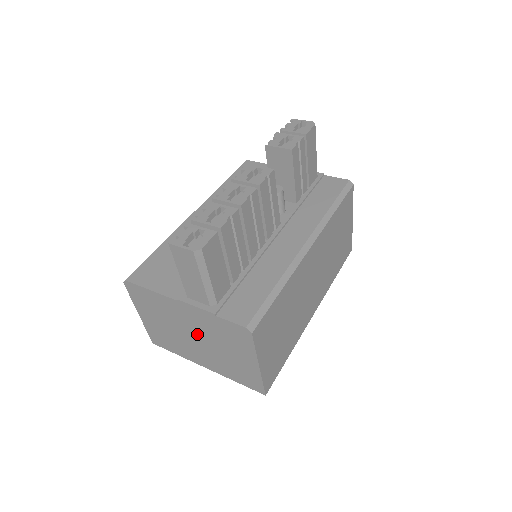
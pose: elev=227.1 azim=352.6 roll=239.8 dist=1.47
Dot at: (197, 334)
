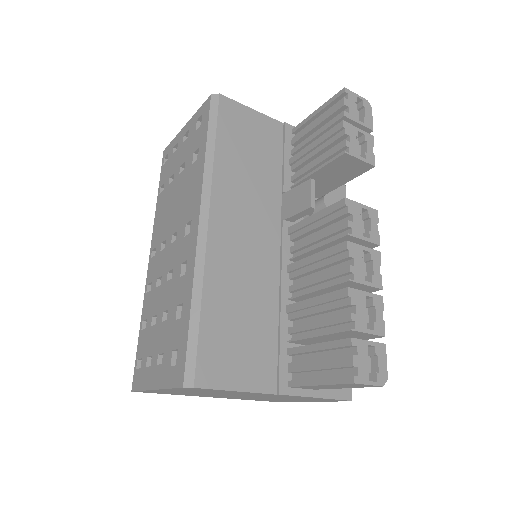
Dot at: occluded
